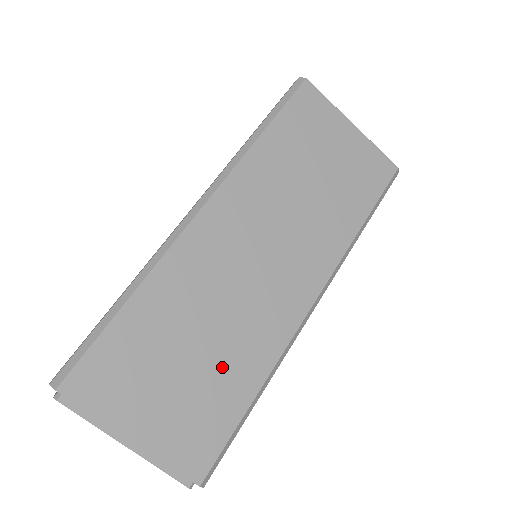
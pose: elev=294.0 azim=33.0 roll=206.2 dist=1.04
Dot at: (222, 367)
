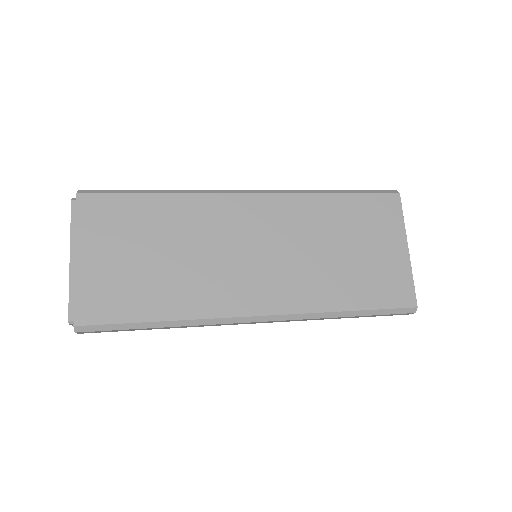
Dot at: (163, 282)
